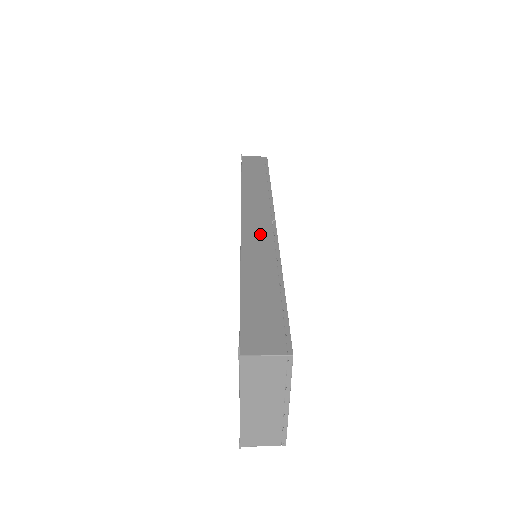
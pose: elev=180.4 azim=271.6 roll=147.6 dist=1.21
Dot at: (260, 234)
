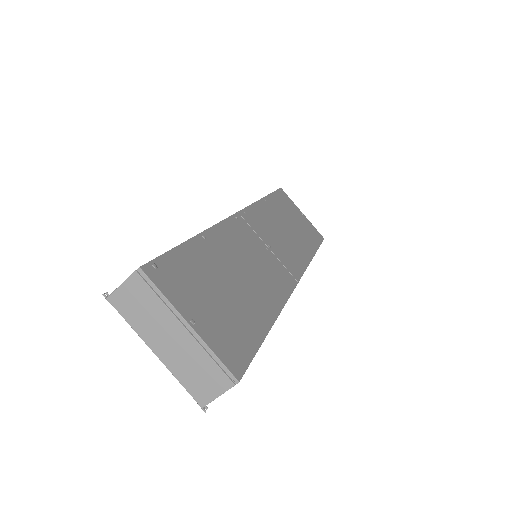
Dot at: occluded
